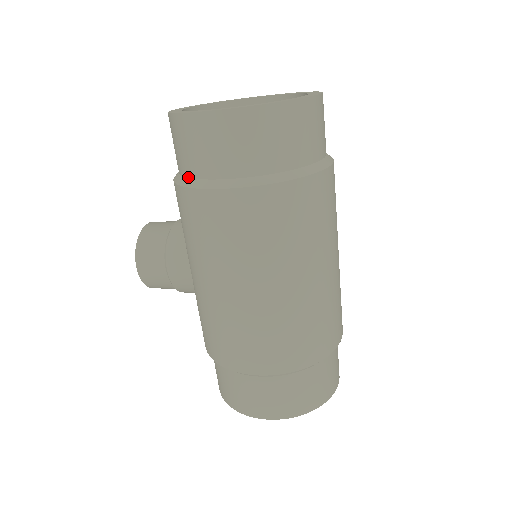
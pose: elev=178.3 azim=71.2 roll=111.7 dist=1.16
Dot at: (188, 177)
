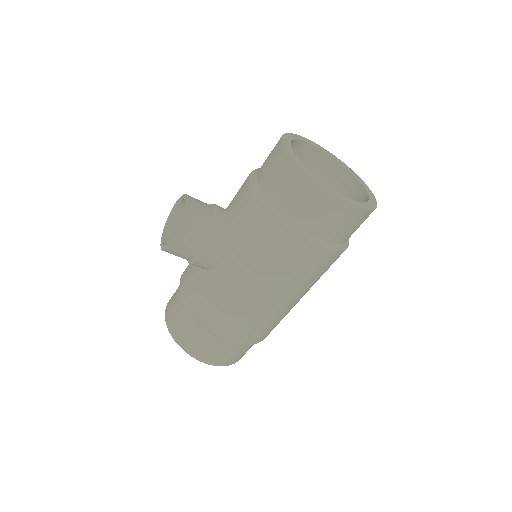
Dot at: (287, 218)
